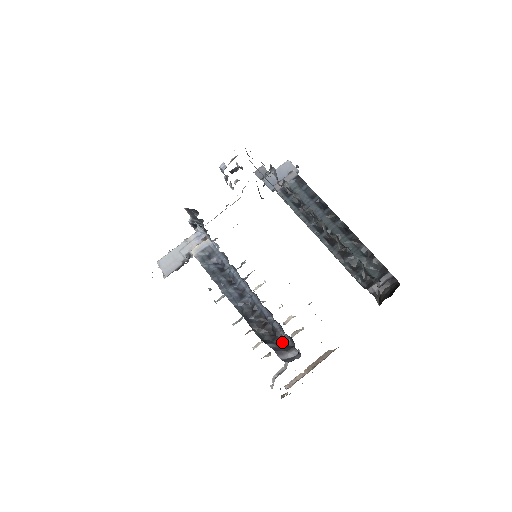
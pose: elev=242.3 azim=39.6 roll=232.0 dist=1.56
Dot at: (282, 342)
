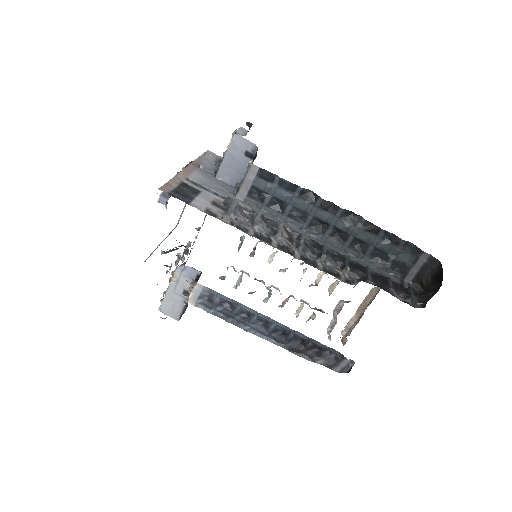
Dot at: (330, 355)
